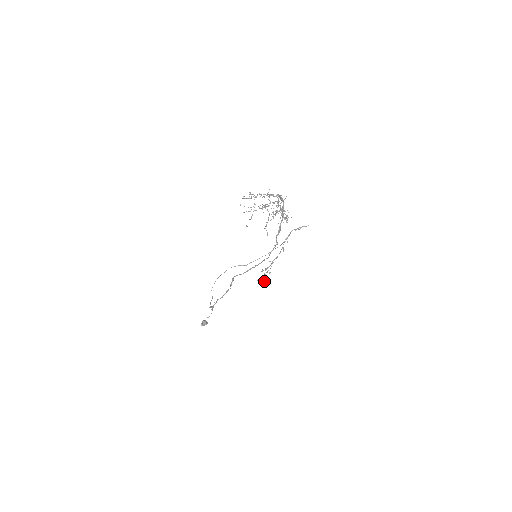
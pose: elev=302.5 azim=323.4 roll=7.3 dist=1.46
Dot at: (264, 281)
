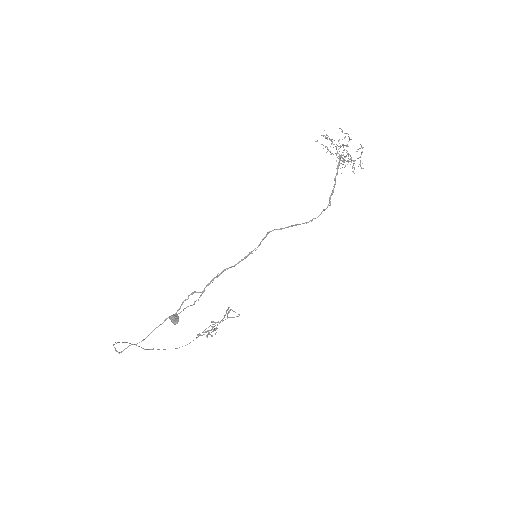
Dot at: occluded
